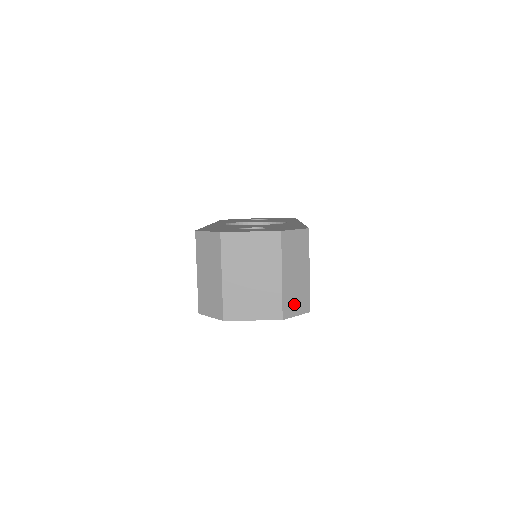
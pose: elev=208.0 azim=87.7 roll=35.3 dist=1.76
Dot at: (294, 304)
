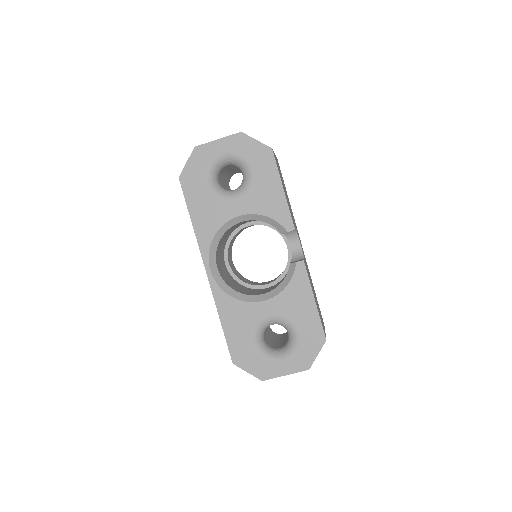
Dot at: occluded
